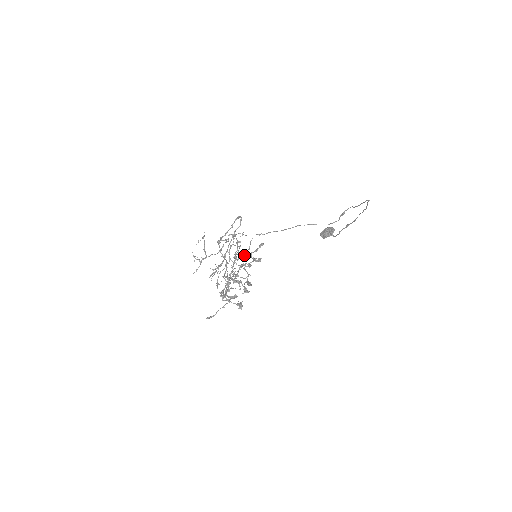
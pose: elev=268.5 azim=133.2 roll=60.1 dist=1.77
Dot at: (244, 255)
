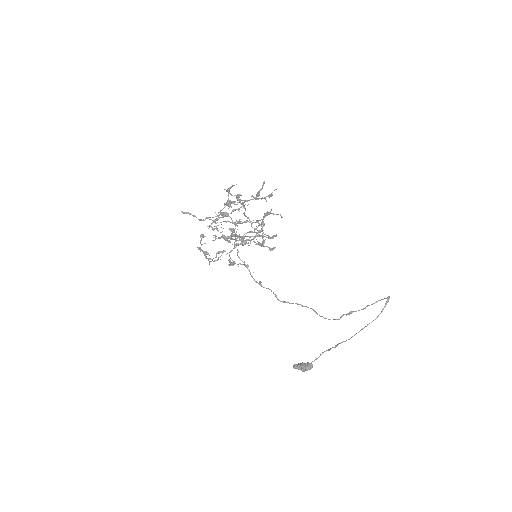
Dot at: (264, 213)
